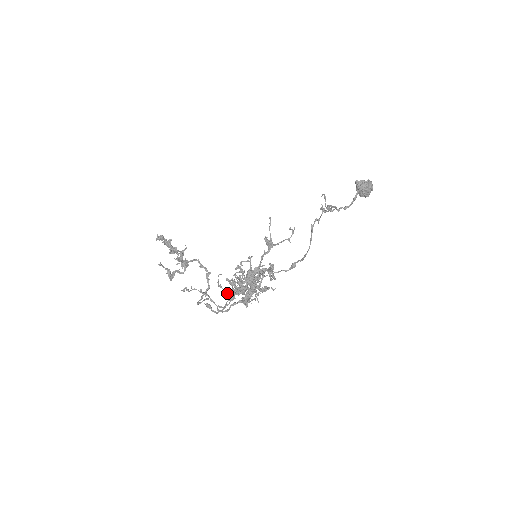
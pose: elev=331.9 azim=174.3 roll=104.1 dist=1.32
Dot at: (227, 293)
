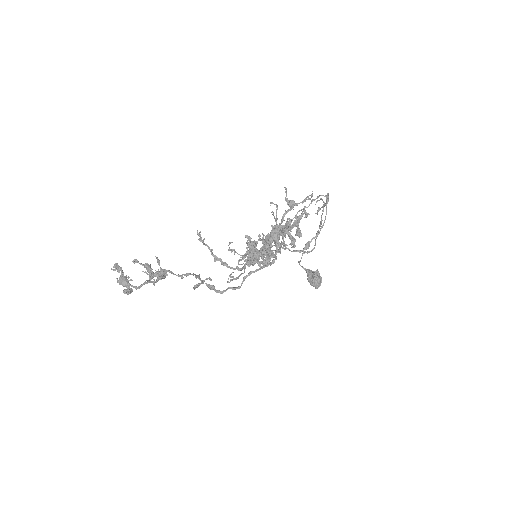
Dot at: occluded
